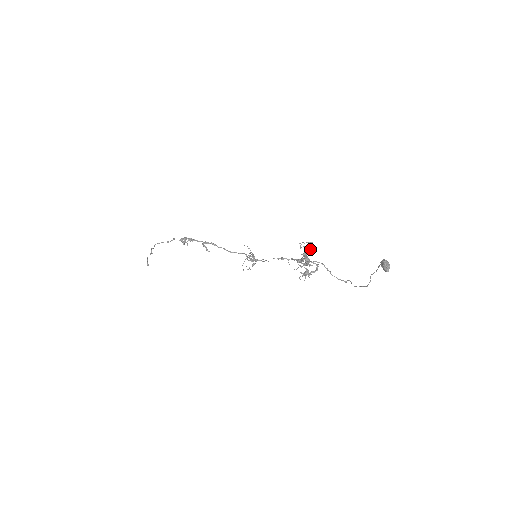
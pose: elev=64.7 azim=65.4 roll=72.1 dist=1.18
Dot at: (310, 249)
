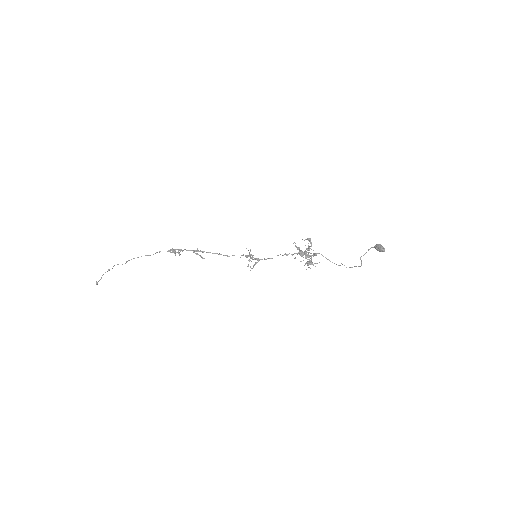
Dot at: (311, 244)
